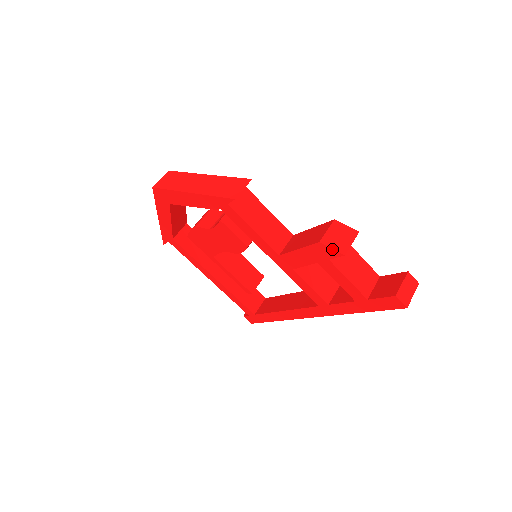
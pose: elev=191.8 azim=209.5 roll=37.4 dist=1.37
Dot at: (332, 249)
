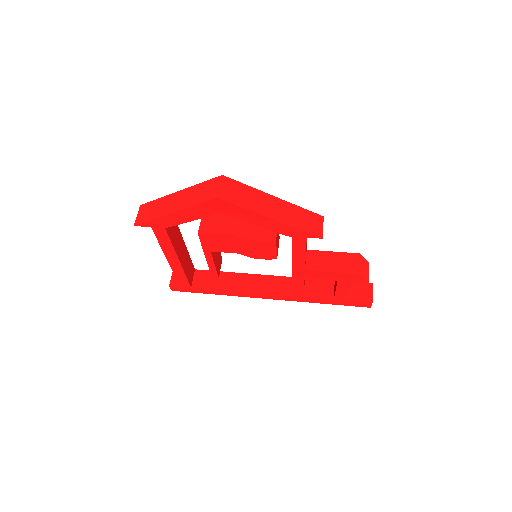
Dot at: (364, 279)
